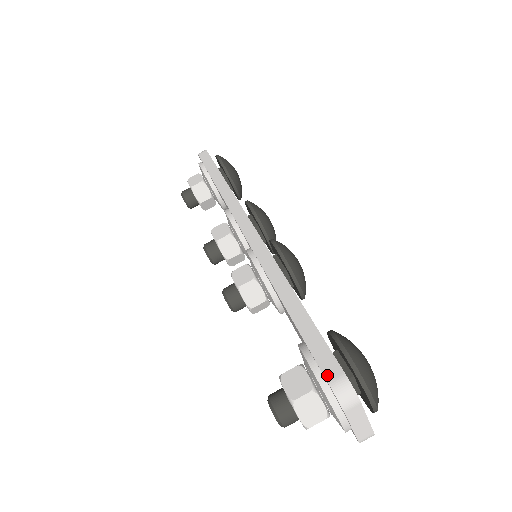
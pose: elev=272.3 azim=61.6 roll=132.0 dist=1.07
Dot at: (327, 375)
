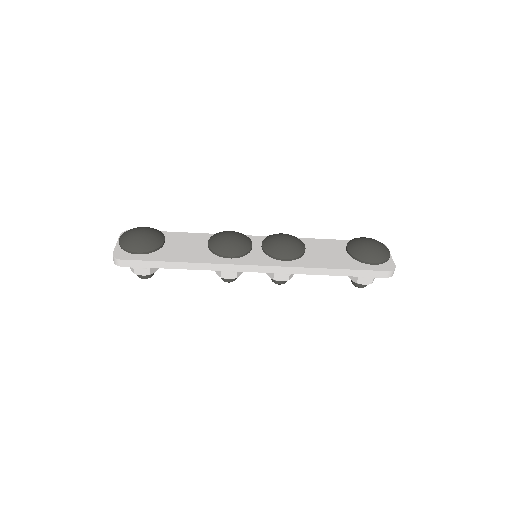
Dot at: (383, 277)
